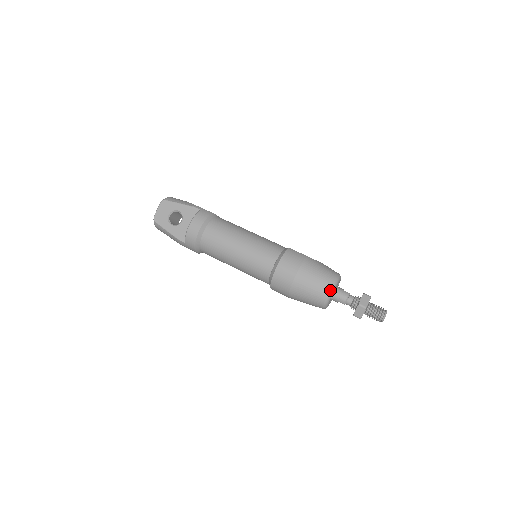
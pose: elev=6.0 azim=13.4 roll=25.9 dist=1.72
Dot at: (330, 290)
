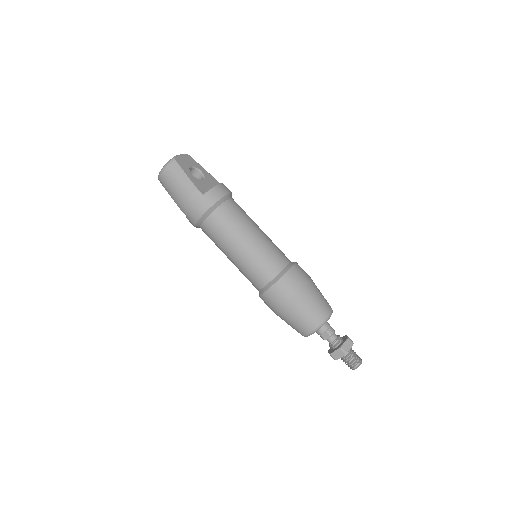
Dot at: (331, 311)
